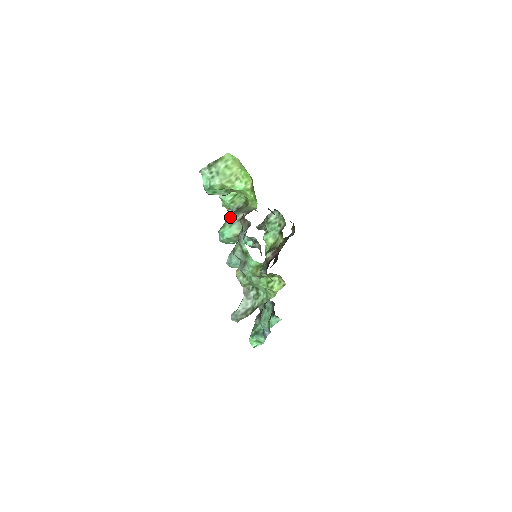
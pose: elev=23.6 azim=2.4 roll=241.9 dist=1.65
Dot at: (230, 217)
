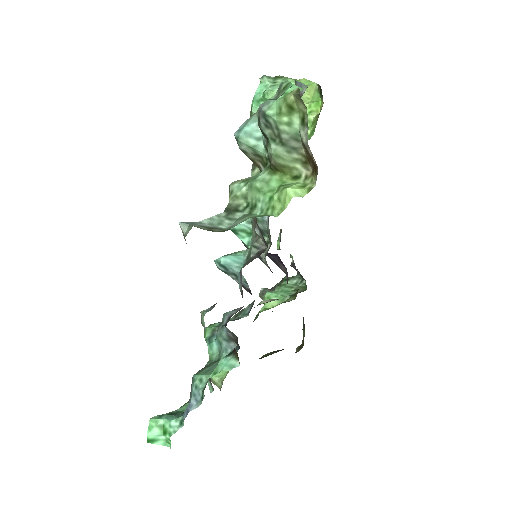
Dot at: occluded
